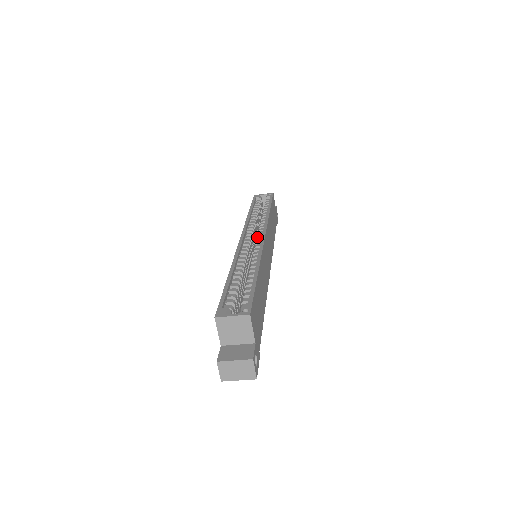
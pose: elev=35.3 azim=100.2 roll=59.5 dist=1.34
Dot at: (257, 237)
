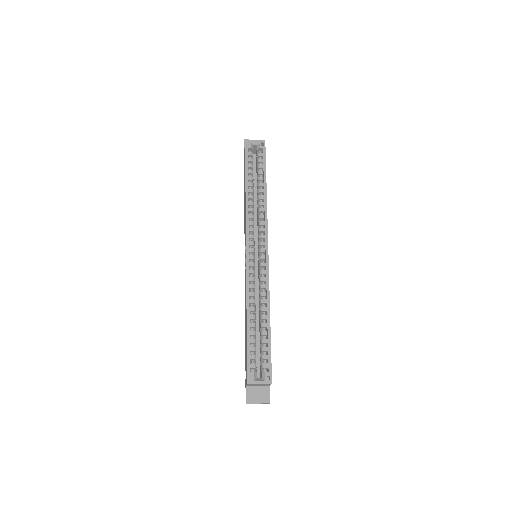
Dot at: (260, 245)
